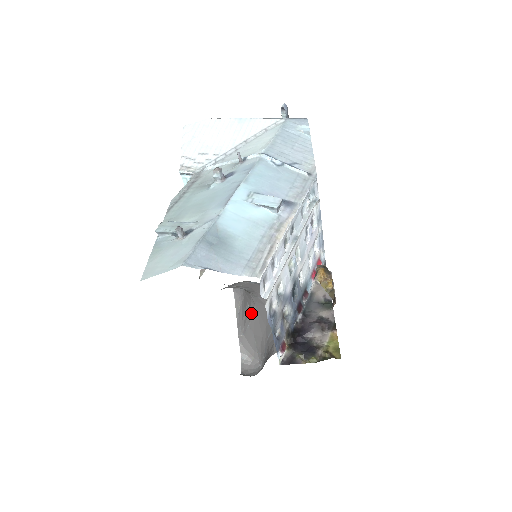
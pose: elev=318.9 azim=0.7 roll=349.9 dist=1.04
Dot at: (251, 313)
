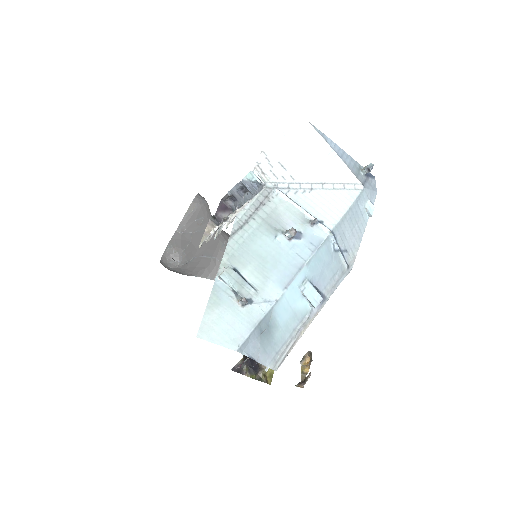
Dot at: (201, 228)
